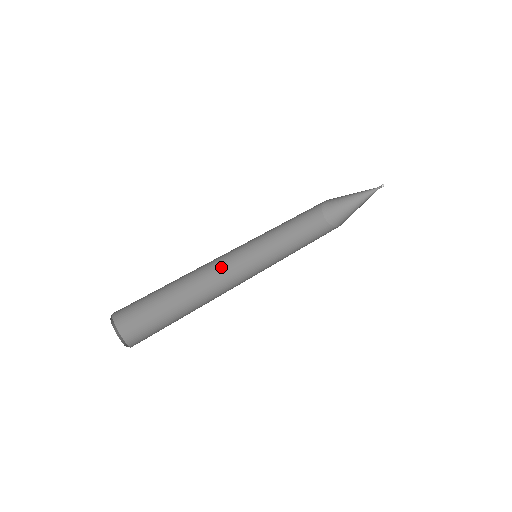
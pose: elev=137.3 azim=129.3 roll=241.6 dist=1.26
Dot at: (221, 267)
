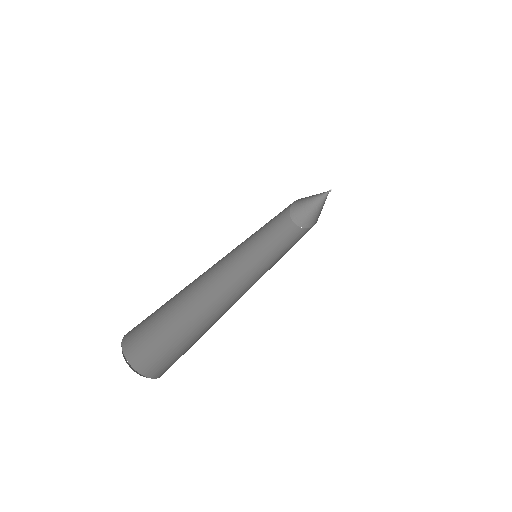
Dot at: (221, 275)
